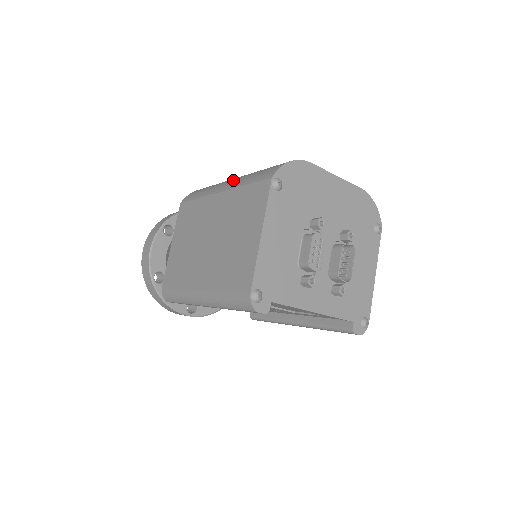
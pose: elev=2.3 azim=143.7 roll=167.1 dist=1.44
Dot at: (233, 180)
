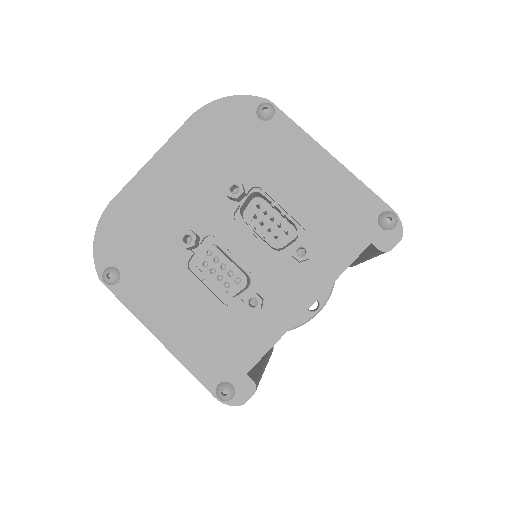
Dot at: occluded
